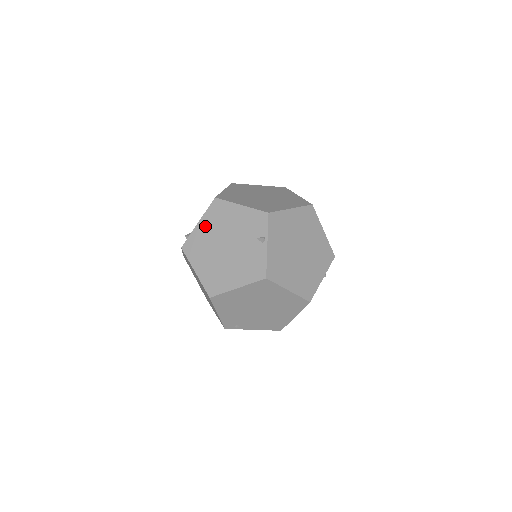
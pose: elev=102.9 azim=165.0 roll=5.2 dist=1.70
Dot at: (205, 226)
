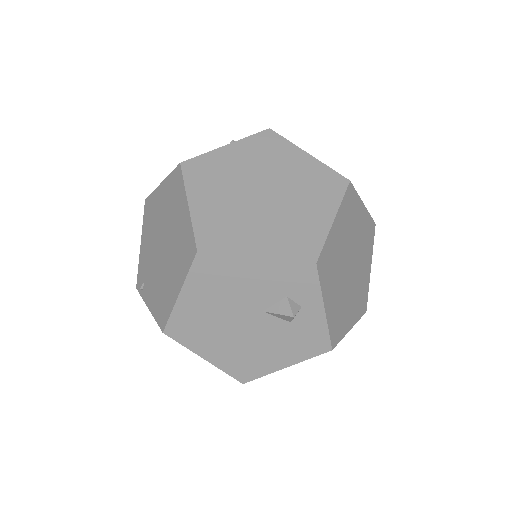
Dot at: occluded
